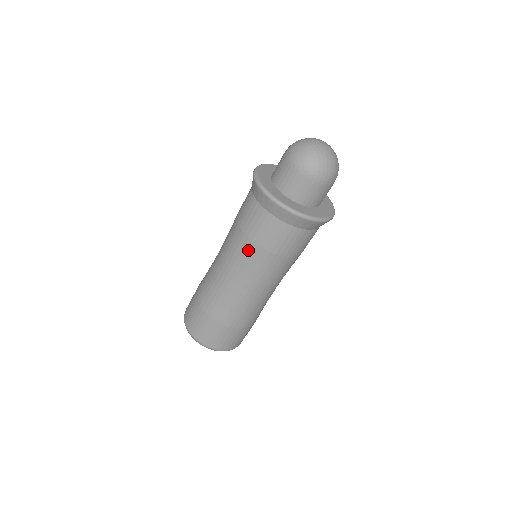
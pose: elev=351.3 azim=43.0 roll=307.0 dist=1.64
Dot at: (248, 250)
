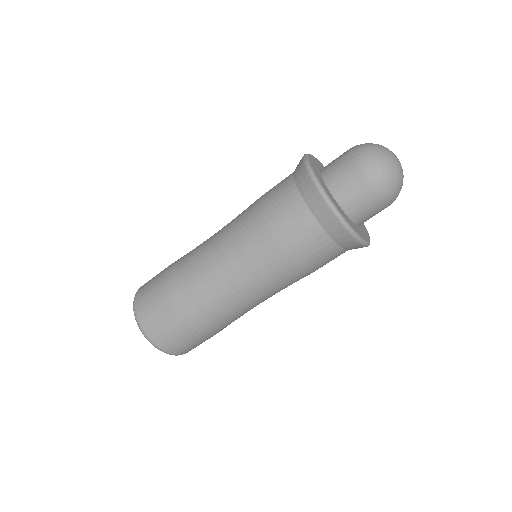
Dot at: (265, 250)
